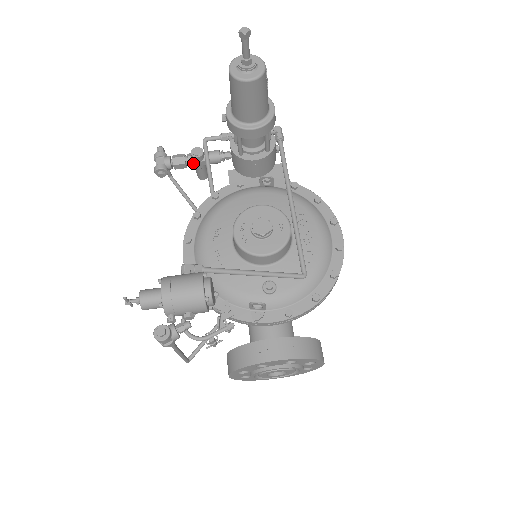
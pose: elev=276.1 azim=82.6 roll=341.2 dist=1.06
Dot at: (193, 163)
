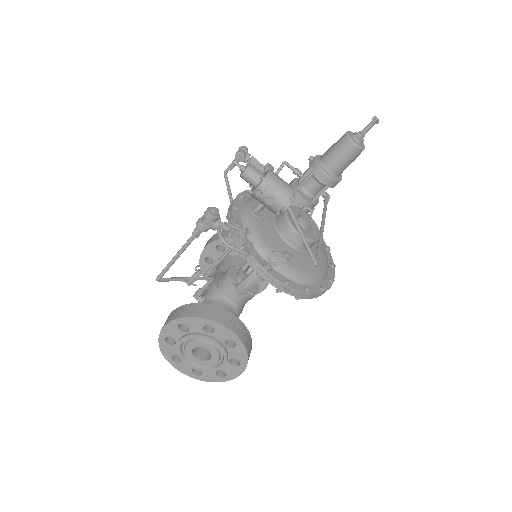
Dot at: (262, 171)
